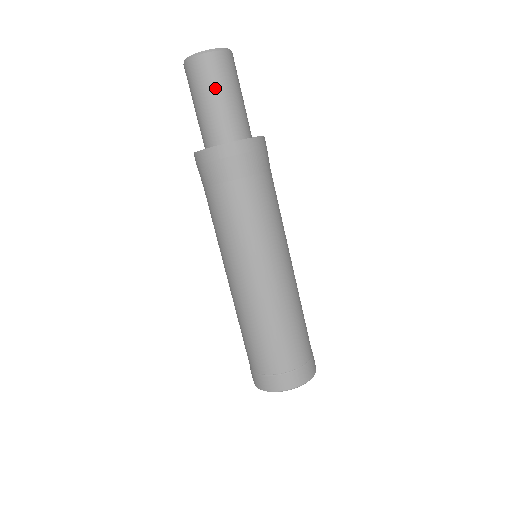
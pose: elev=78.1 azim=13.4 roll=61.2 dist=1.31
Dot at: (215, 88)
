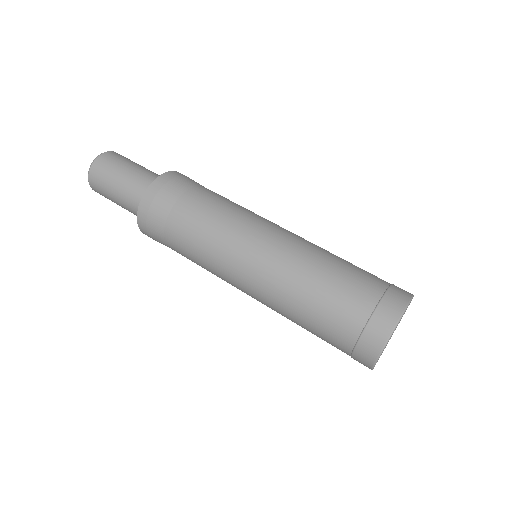
Dot at: (120, 168)
